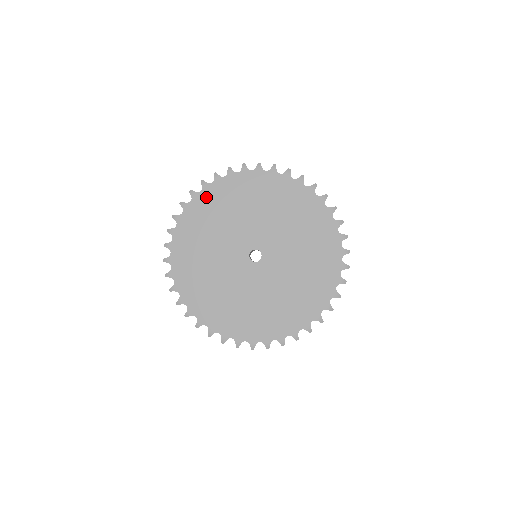
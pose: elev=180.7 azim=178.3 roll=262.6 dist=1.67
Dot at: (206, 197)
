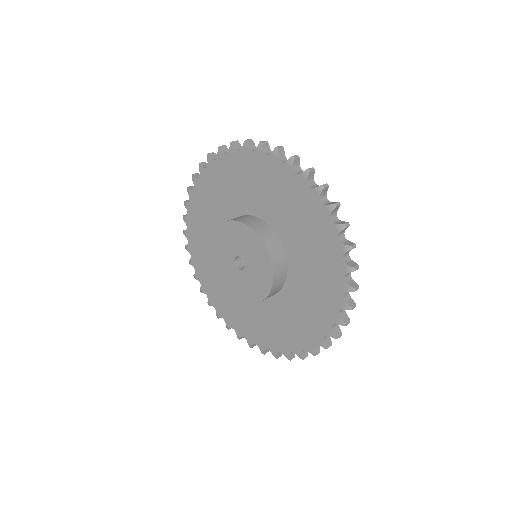
Dot at: (195, 205)
